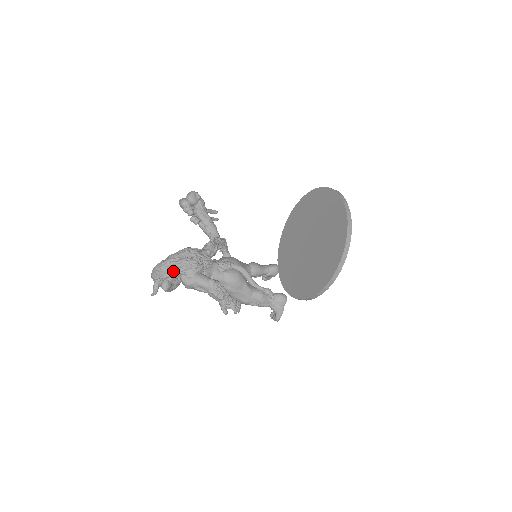
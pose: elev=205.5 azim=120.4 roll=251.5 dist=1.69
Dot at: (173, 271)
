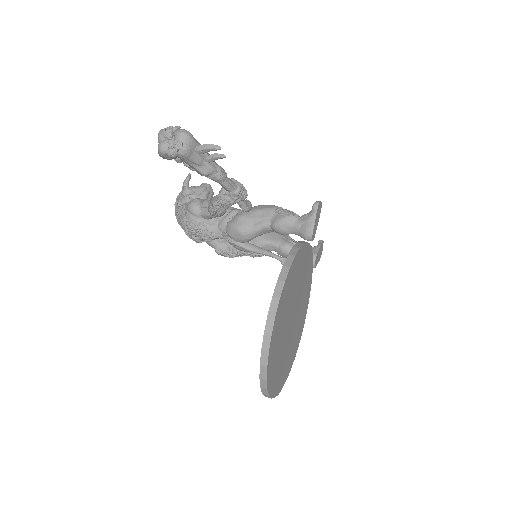
Dot at: occluded
